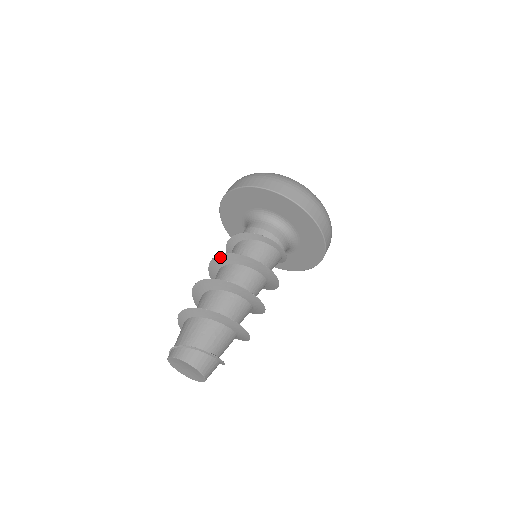
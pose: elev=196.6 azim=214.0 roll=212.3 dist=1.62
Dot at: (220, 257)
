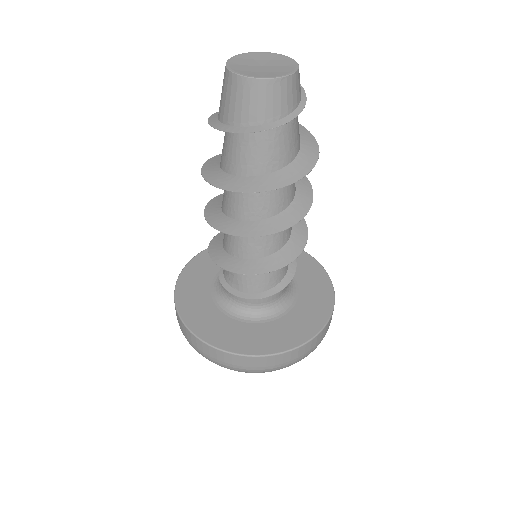
Dot at: occluded
